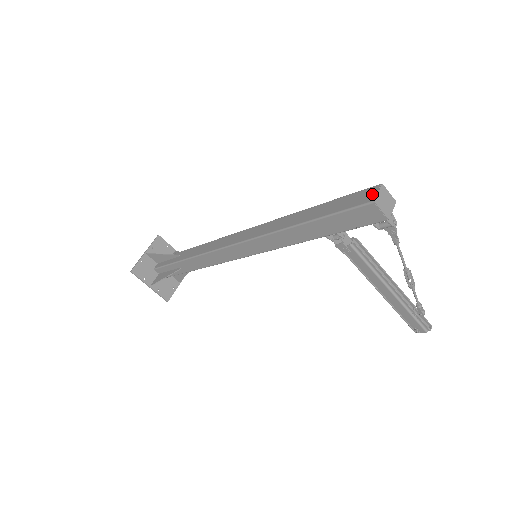
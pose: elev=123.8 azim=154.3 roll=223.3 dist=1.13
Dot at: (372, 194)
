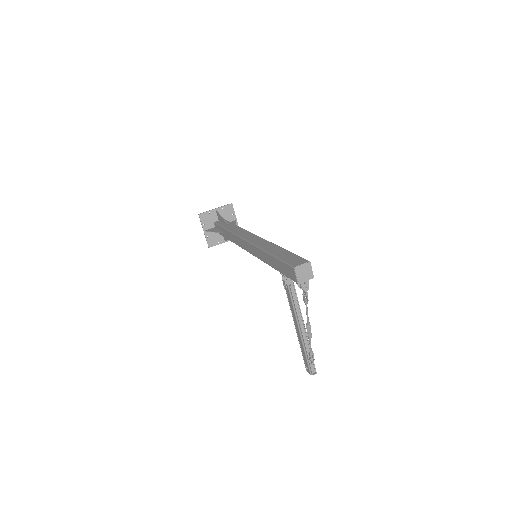
Dot at: (299, 263)
